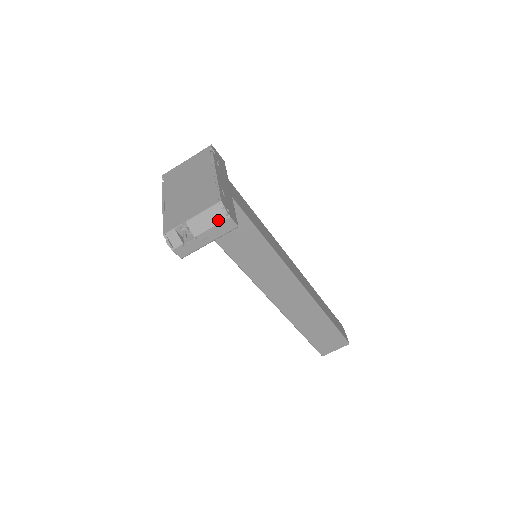
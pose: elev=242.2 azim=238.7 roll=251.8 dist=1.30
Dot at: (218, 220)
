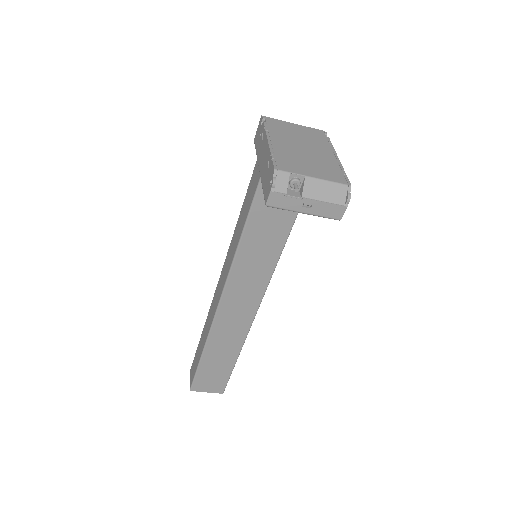
Dot at: (335, 200)
